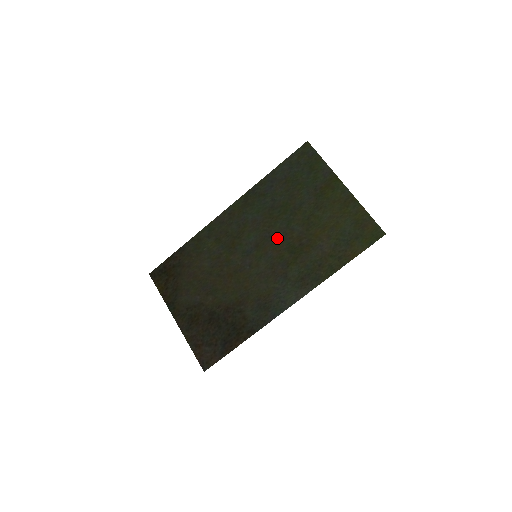
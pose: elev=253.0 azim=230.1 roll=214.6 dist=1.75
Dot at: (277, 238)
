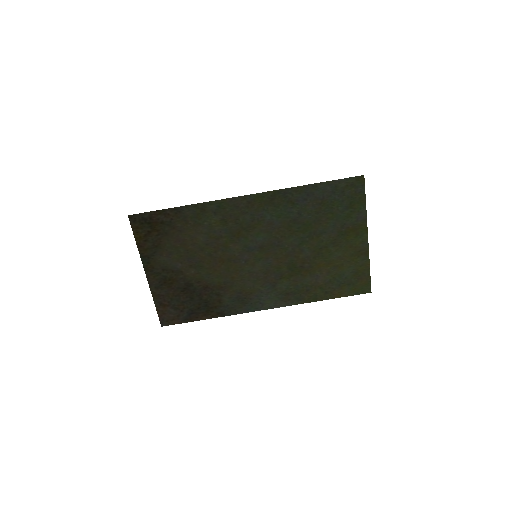
Dot at: (284, 251)
